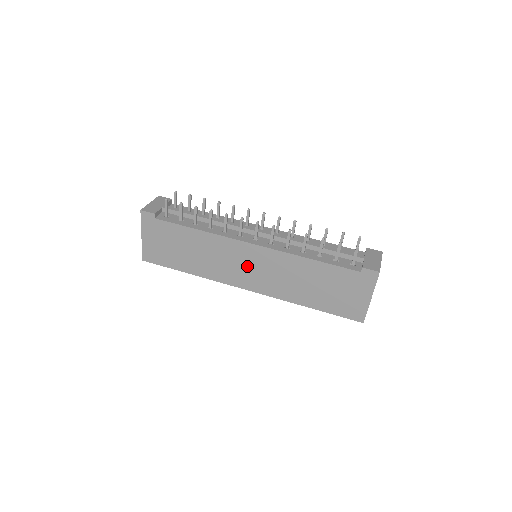
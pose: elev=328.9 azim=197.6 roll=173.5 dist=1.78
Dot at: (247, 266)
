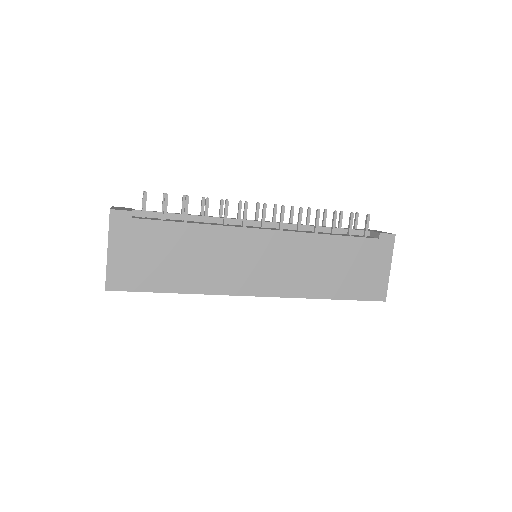
Dot at: (258, 262)
